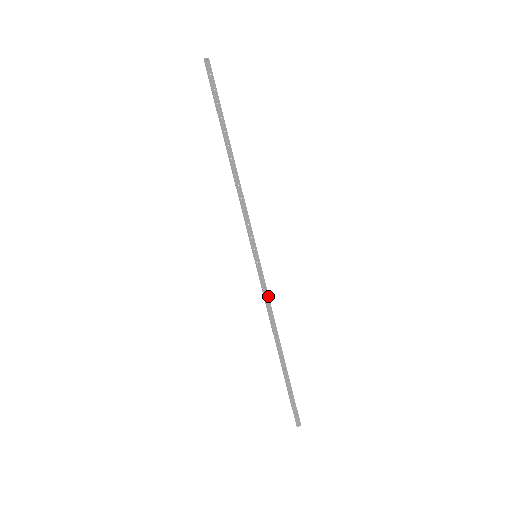
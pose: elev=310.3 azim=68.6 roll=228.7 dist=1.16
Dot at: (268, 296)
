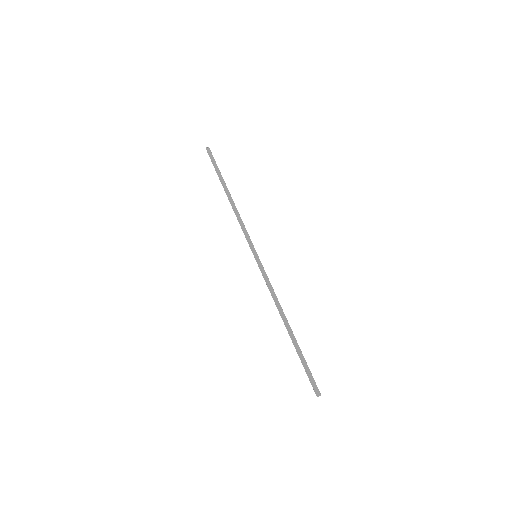
Dot at: (270, 283)
